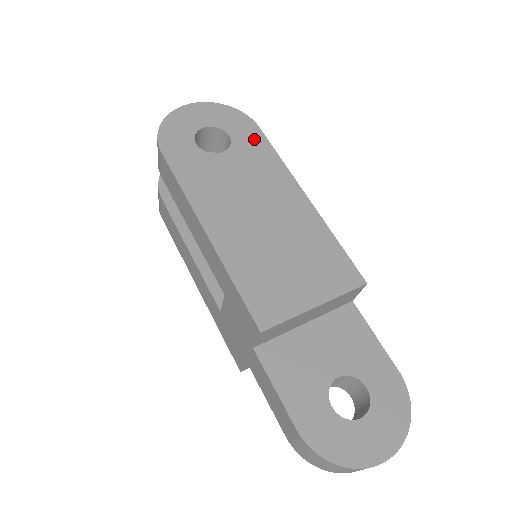
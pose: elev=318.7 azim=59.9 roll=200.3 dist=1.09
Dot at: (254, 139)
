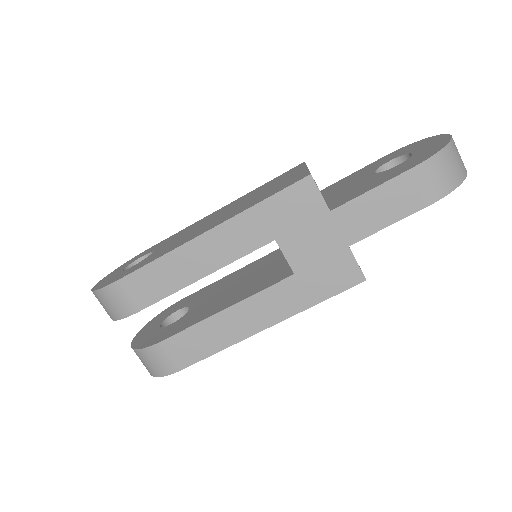
Dot at: (158, 245)
